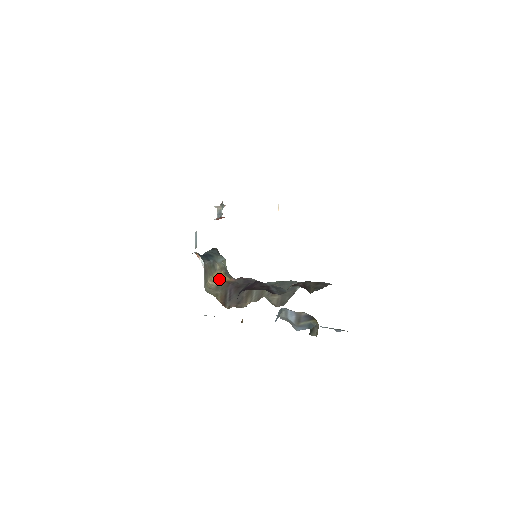
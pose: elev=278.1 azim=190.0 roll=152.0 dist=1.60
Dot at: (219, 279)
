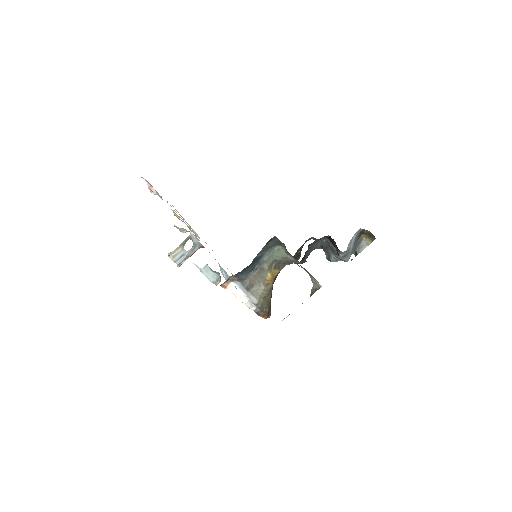
Dot at: (272, 277)
